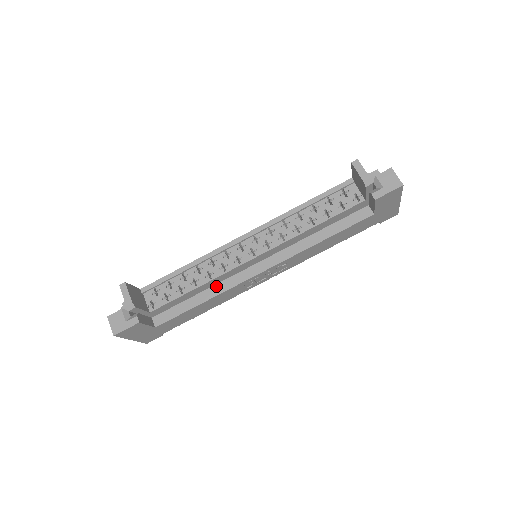
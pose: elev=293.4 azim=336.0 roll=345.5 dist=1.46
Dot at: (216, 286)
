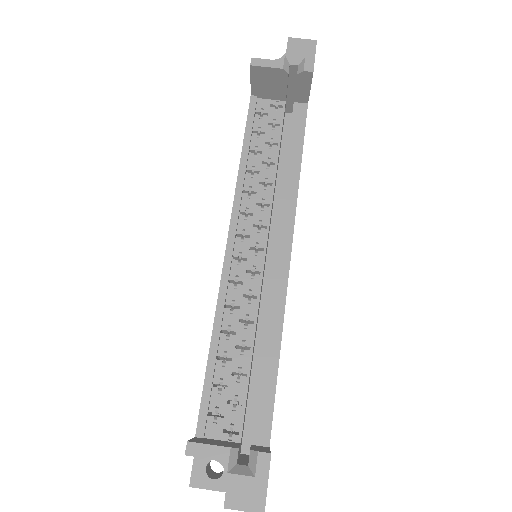
Dot at: (269, 322)
